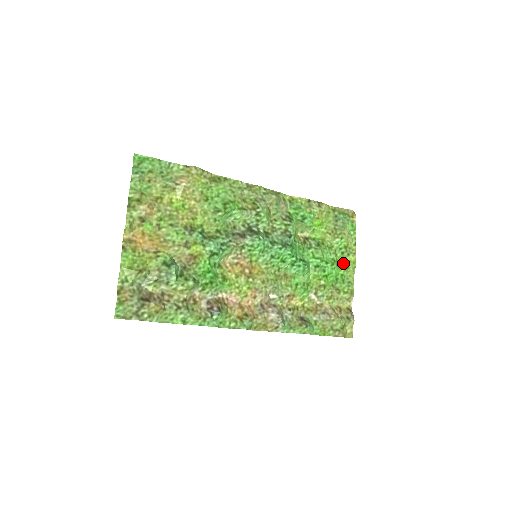
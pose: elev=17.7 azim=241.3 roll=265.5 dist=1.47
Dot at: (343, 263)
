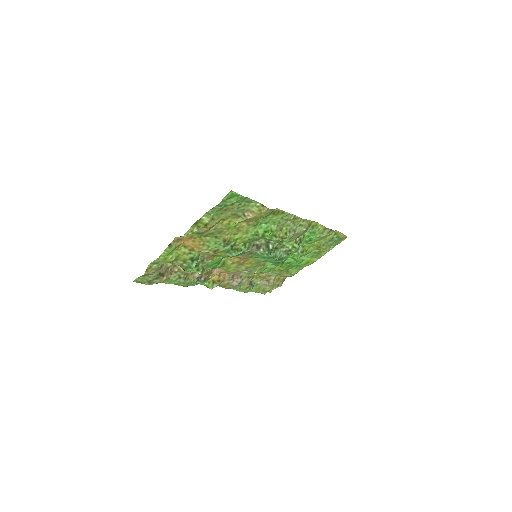
Dot at: (307, 261)
